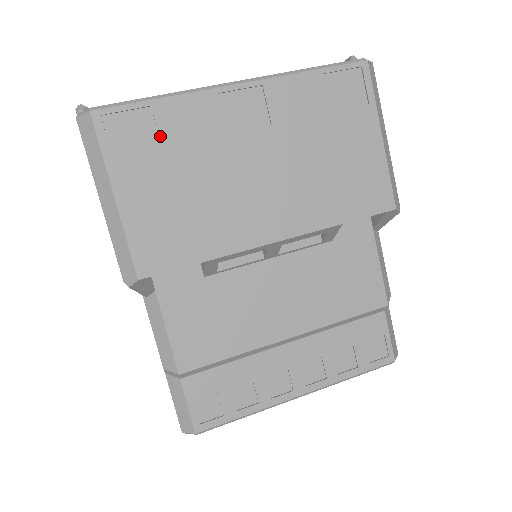
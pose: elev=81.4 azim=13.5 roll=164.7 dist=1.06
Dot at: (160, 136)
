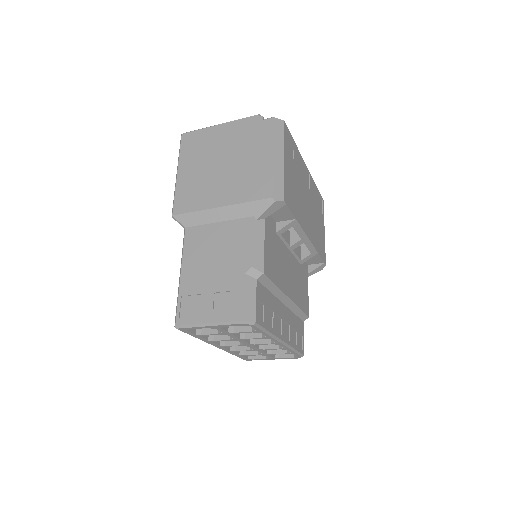
Dot at: (294, 155)
